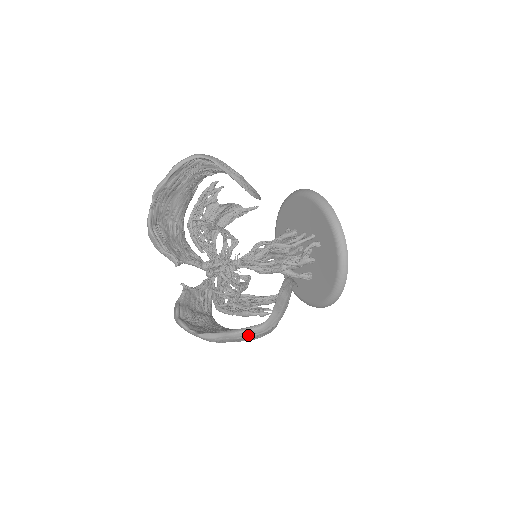
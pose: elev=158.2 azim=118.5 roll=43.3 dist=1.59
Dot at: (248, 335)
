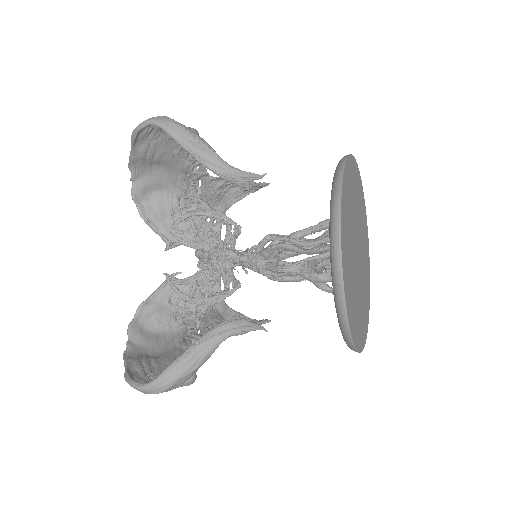
Dot at: occluded
